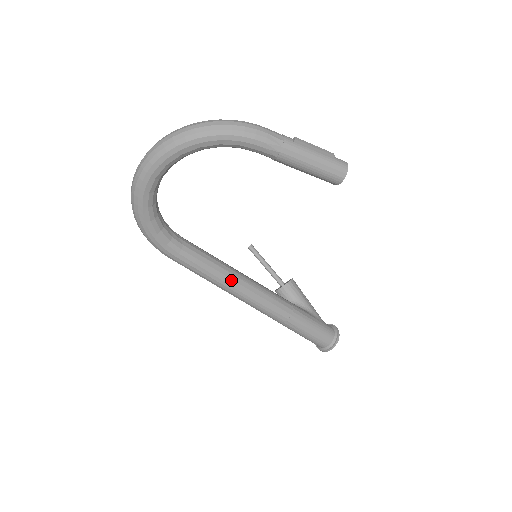
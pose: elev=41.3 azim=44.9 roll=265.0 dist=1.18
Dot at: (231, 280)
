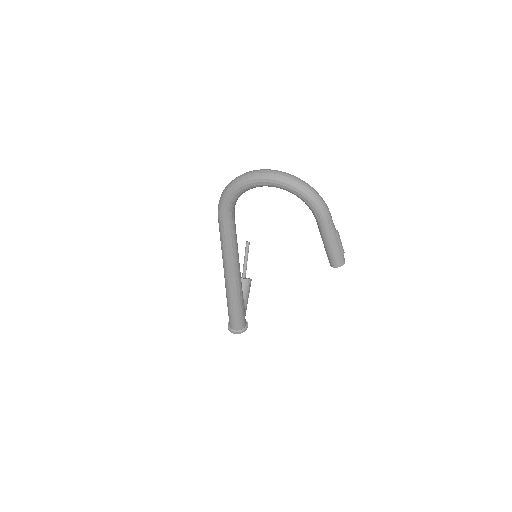
Dot at: (233, 256)
